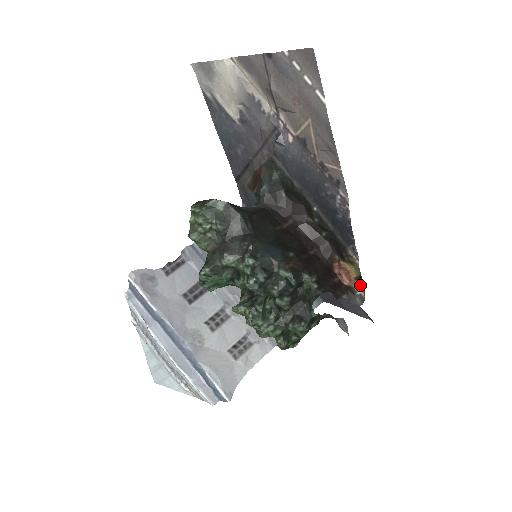
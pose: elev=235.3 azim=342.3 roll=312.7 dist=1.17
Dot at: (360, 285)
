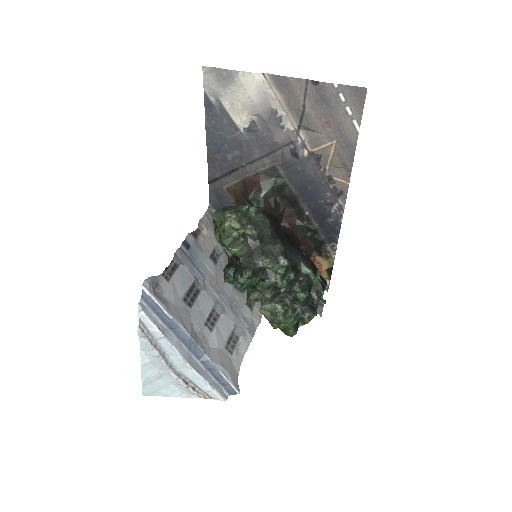
Dot at: (328, 275)
